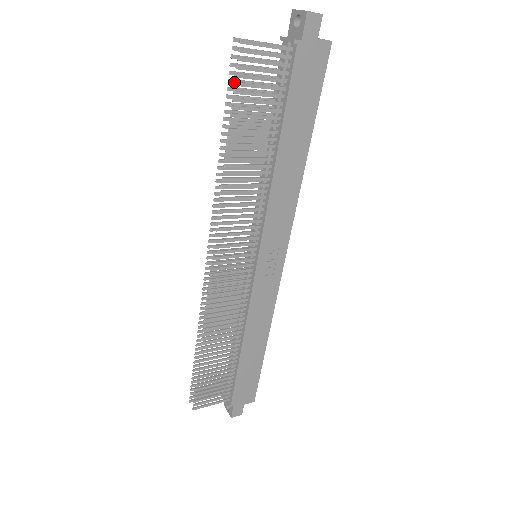
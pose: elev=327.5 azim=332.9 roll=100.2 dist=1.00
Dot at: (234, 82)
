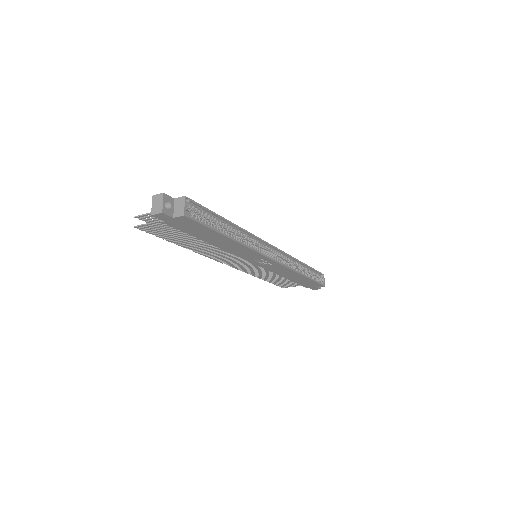
Dot at: (152, 234)
